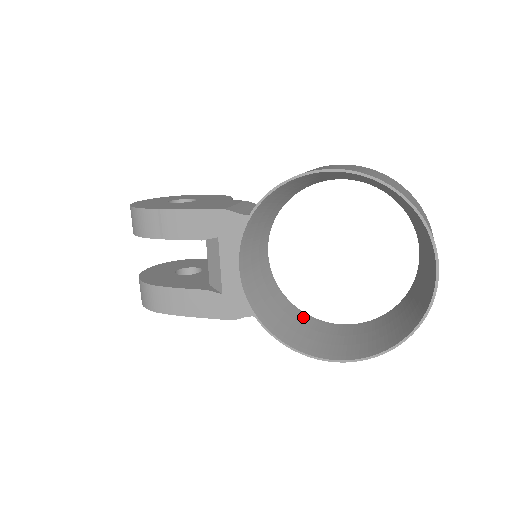
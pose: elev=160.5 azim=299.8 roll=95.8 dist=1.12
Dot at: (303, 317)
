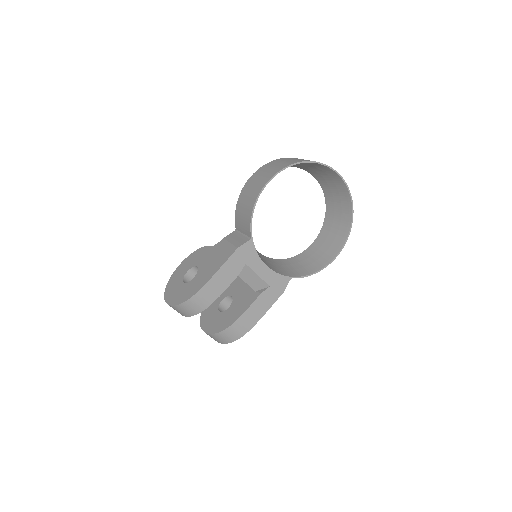
Dot at: (298, 258)
